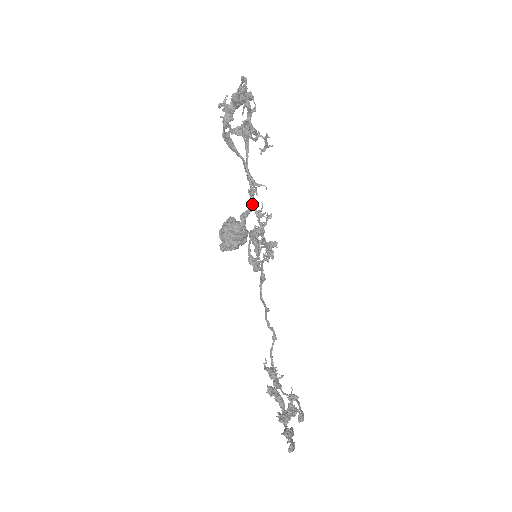
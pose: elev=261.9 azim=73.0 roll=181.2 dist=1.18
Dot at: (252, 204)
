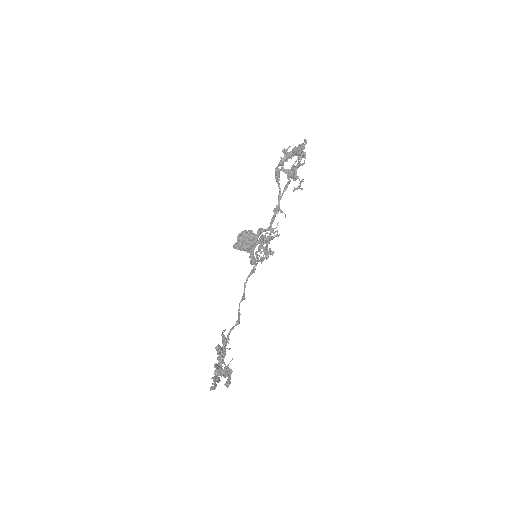
Dot at: (271, 221)
